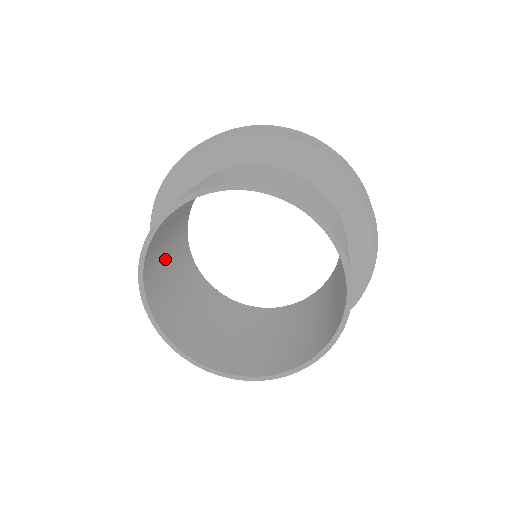
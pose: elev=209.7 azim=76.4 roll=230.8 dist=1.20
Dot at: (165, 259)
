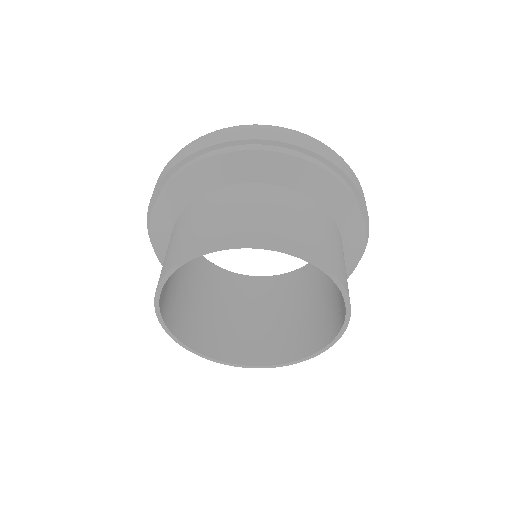
Dot at: (173, 276)
